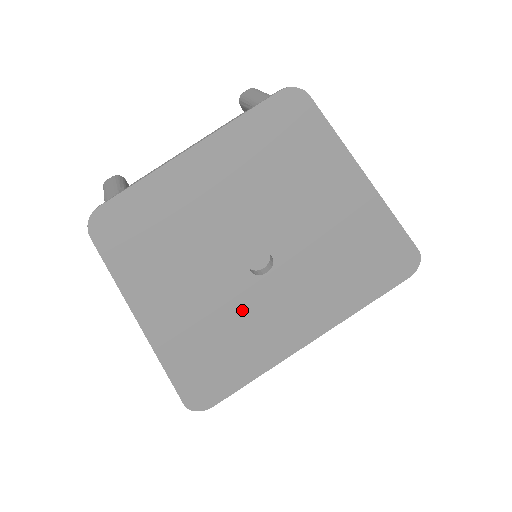
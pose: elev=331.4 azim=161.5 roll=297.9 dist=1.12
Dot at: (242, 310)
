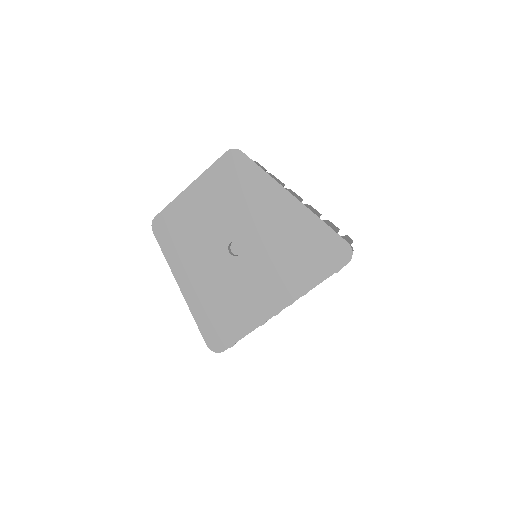
Dot at: (230, 279)
